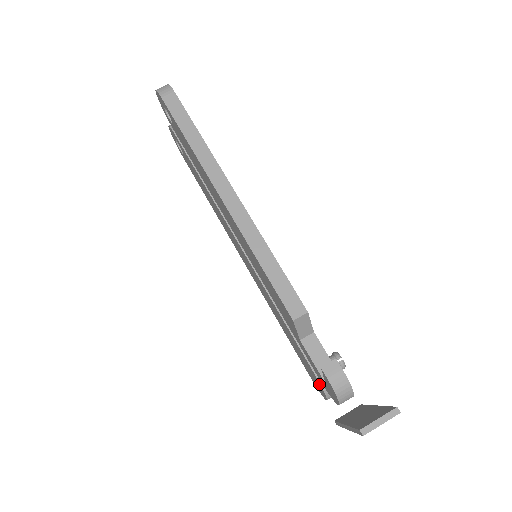
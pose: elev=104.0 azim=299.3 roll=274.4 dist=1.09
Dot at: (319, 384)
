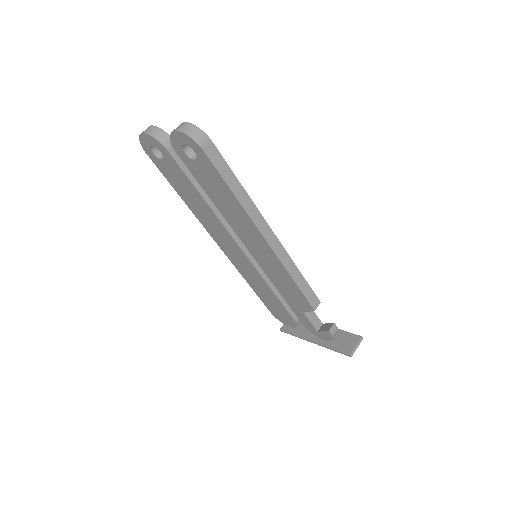
Dot at: (293, 323)
